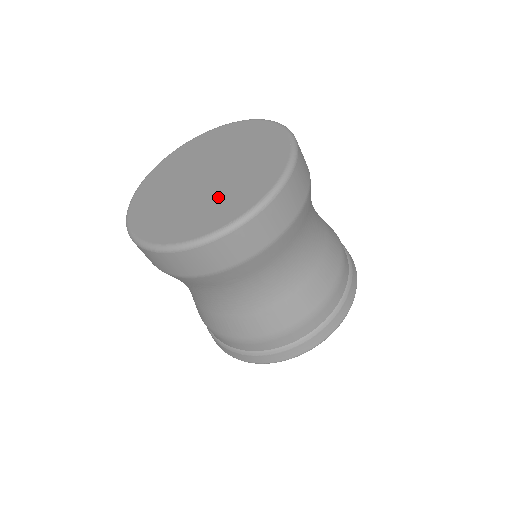
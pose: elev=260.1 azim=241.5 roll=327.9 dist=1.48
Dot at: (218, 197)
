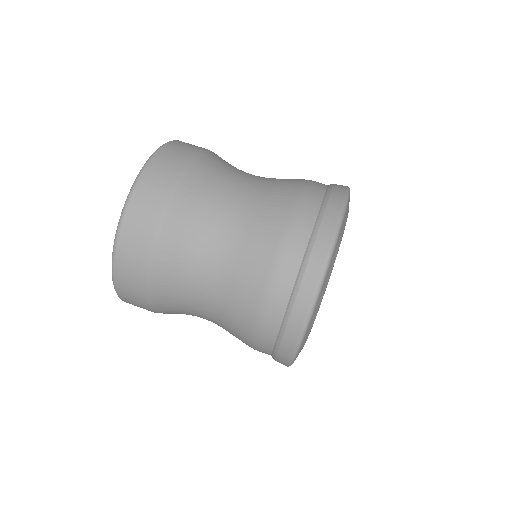
Dot at: occluded
